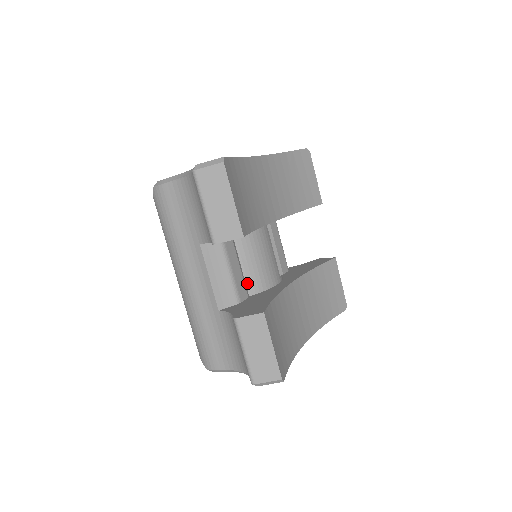
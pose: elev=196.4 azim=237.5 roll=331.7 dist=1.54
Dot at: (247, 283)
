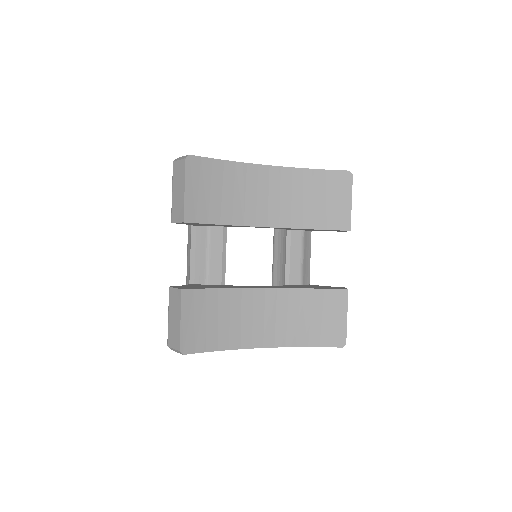
Dot at: (276, 285)
